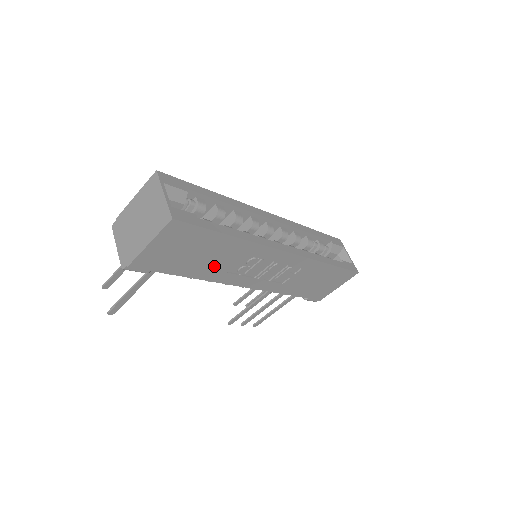
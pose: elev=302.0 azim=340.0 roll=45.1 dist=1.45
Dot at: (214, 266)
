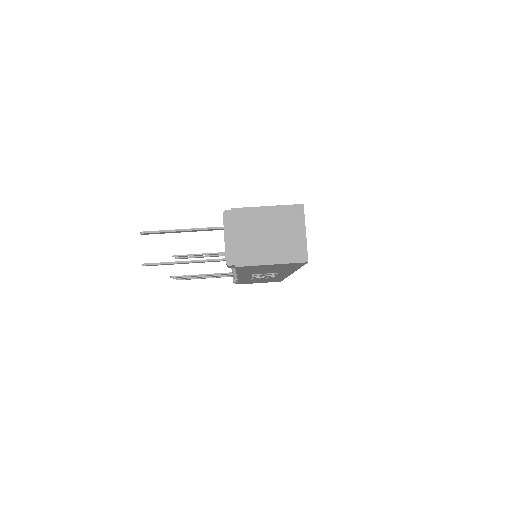
Dot at: (258, 272)
